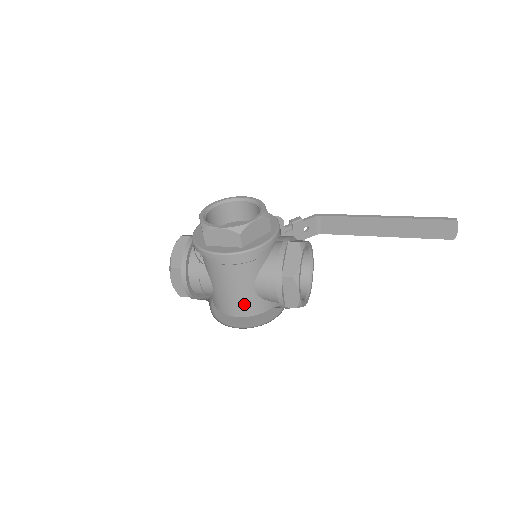
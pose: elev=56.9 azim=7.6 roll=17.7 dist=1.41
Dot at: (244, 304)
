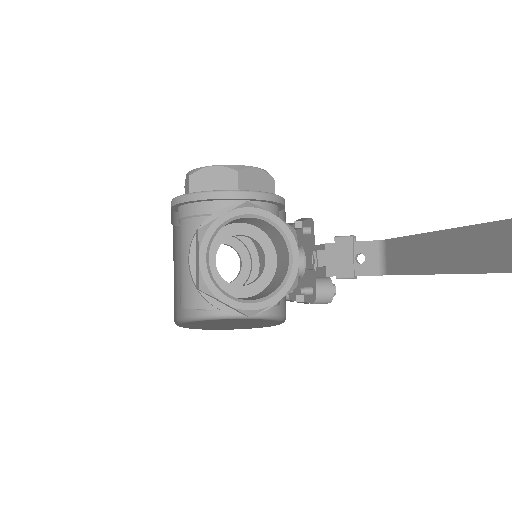
Dot at: (184, 285)
